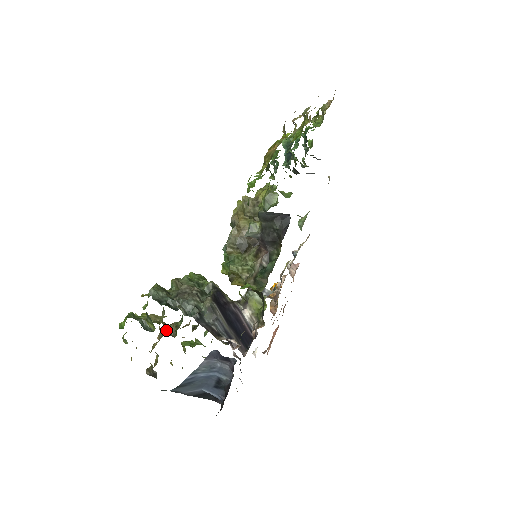
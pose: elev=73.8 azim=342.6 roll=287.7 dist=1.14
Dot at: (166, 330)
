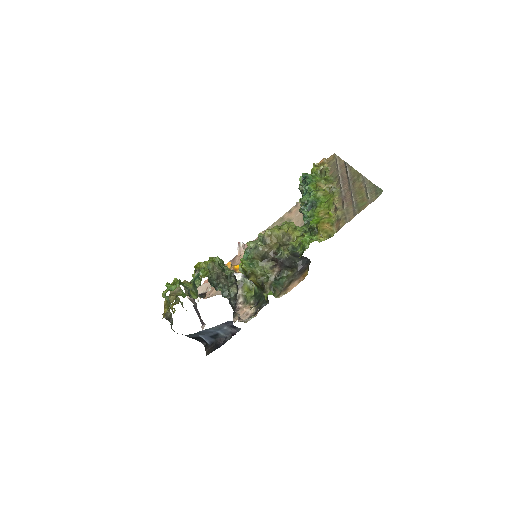
Dot at: occluded
